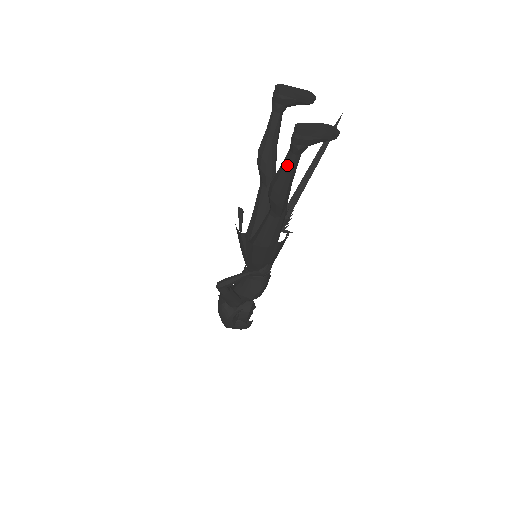
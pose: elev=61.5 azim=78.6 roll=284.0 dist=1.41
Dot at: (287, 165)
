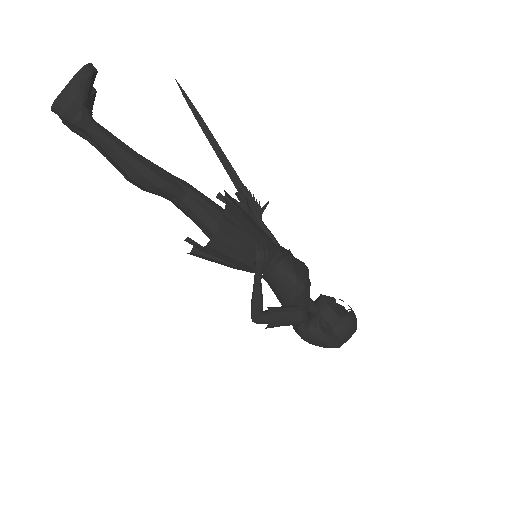
Dot at: (102, 146)
